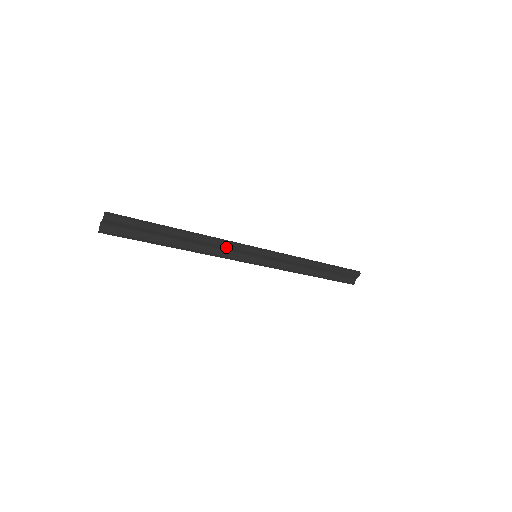
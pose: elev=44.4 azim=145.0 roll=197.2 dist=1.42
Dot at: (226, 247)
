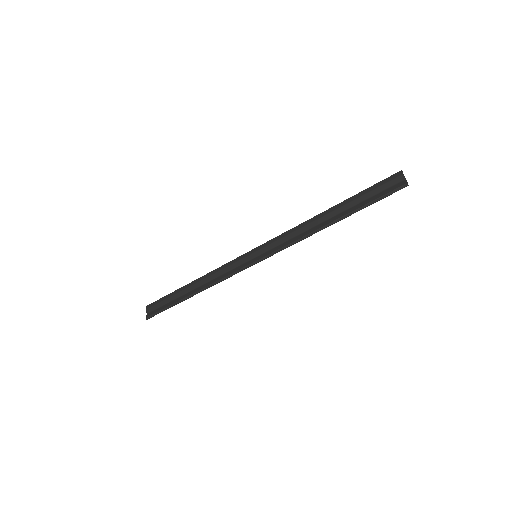
Dot at: (225, 269)
